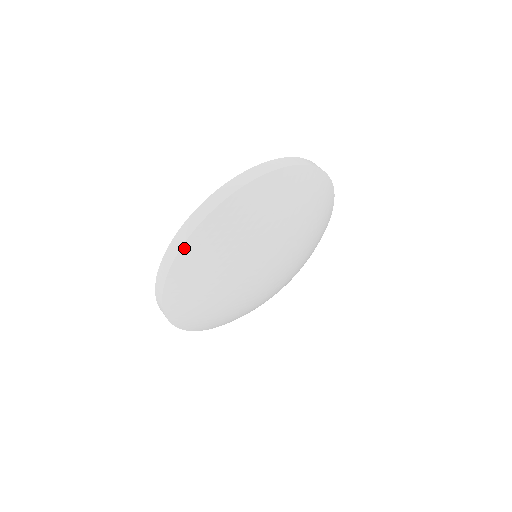
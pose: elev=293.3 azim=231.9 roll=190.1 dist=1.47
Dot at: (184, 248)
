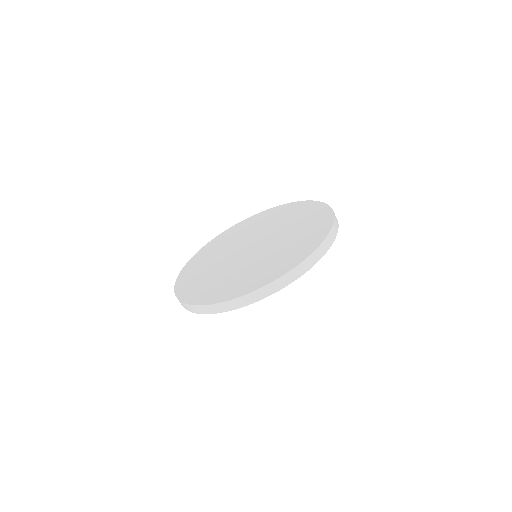
Dot at: (210, 313)
